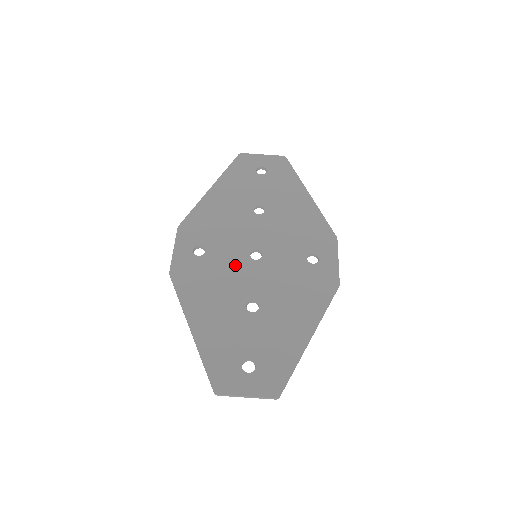
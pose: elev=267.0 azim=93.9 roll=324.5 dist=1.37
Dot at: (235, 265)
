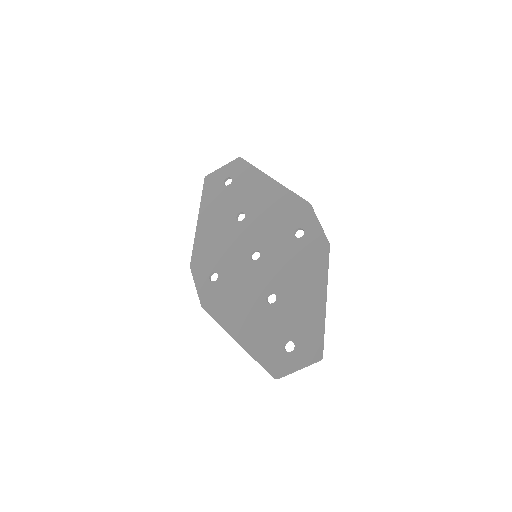
Dot at: (244, 273)
